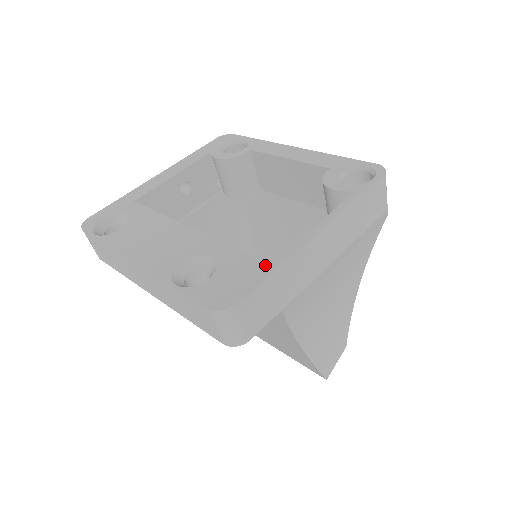
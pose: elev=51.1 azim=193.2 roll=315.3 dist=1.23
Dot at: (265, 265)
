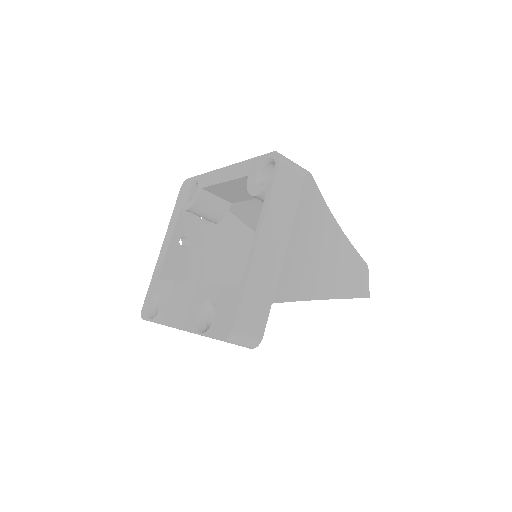
Dot at: (238, 289)
